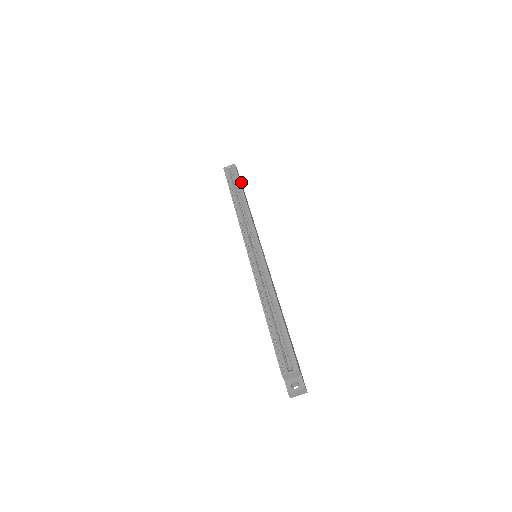
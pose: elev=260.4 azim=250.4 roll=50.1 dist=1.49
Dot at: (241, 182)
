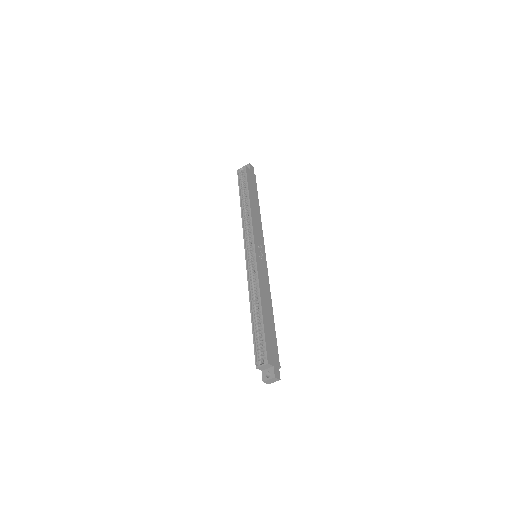
Dot at: (255, 180)
